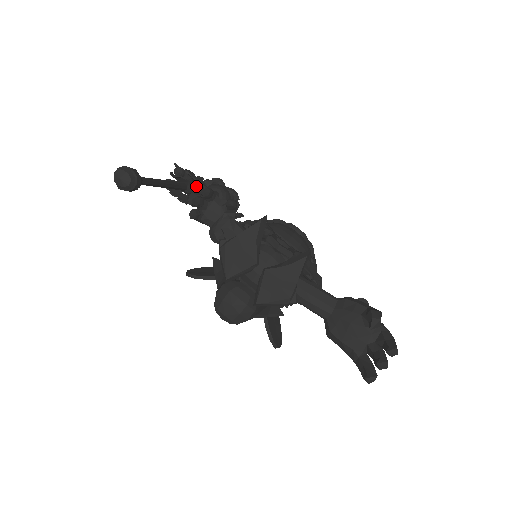
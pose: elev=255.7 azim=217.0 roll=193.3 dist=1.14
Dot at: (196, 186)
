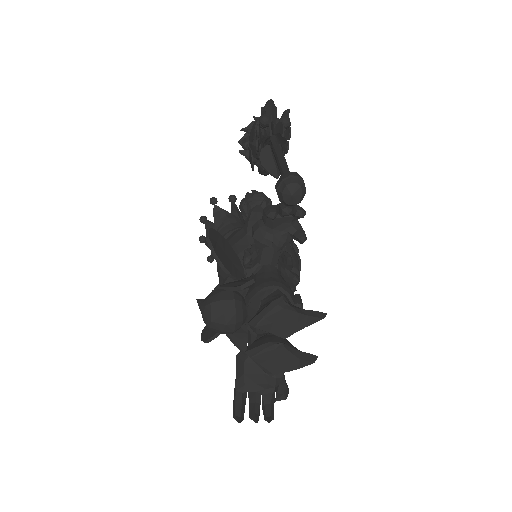
Dot at: occluded
